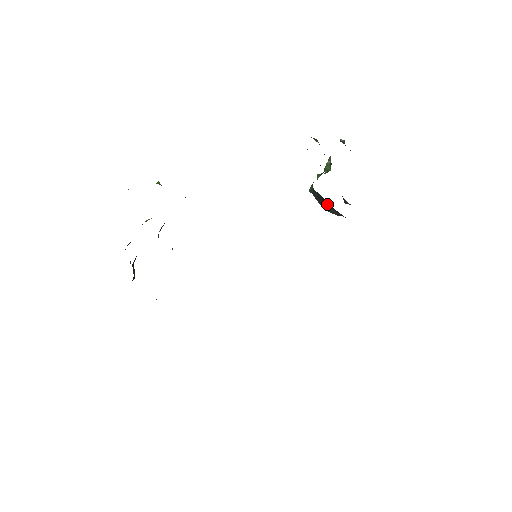
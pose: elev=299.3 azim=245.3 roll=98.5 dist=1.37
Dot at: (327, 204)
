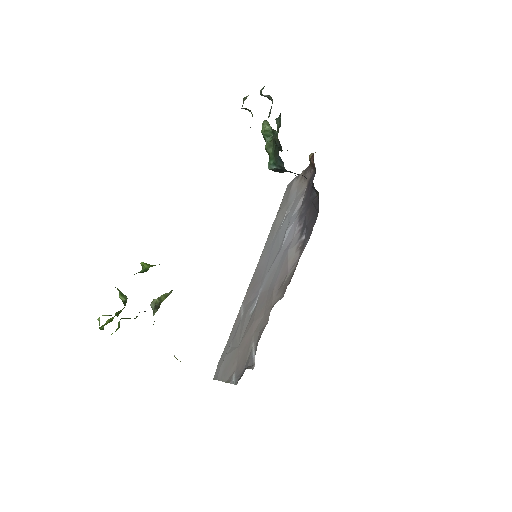
Dot at: occluded
